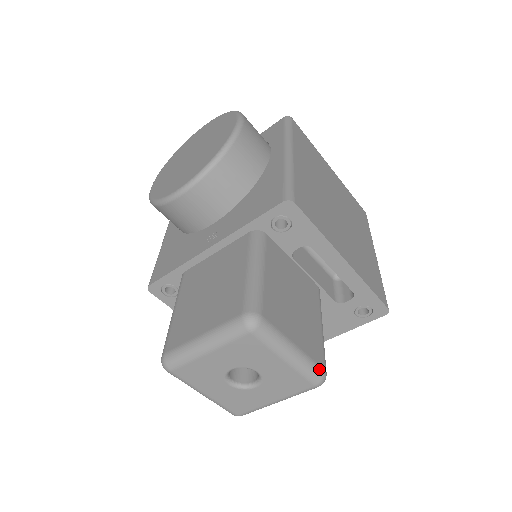
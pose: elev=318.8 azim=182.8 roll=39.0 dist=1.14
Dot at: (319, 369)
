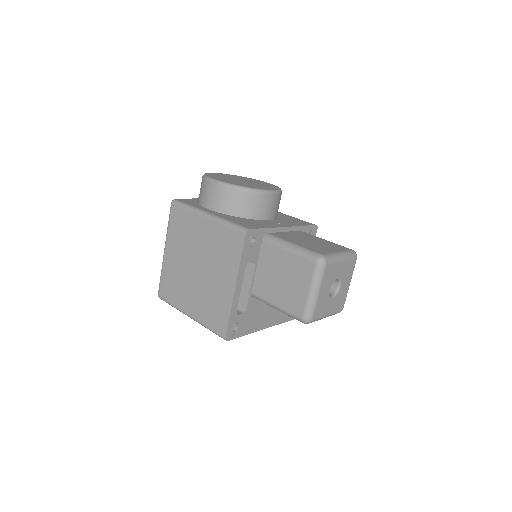
Dot at: occluded
